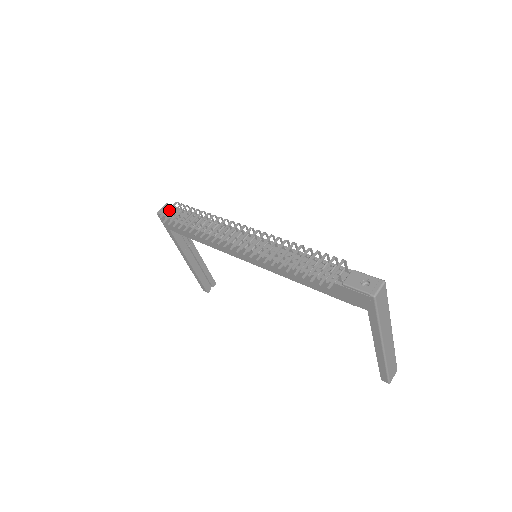
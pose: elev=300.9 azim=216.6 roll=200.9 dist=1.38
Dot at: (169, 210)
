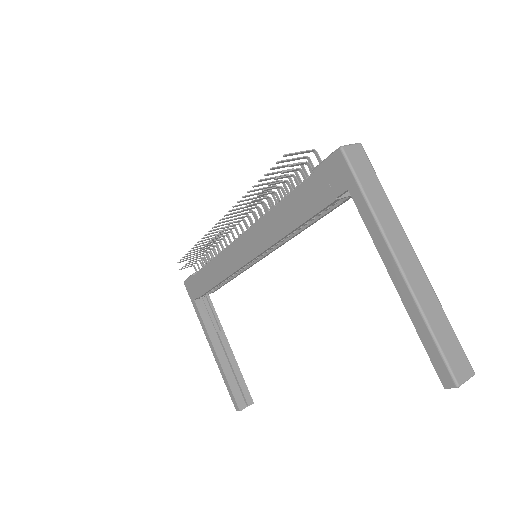
Dot at: occluded
